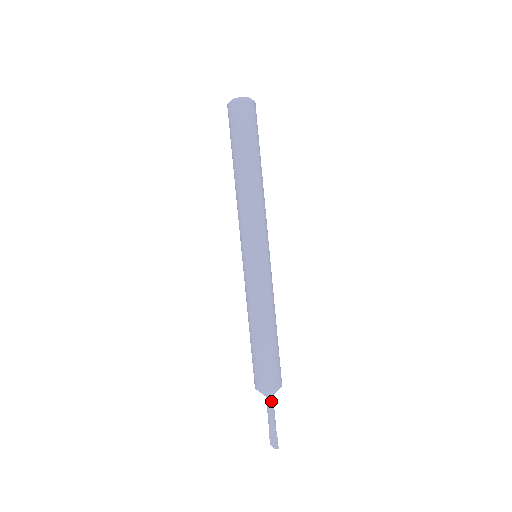
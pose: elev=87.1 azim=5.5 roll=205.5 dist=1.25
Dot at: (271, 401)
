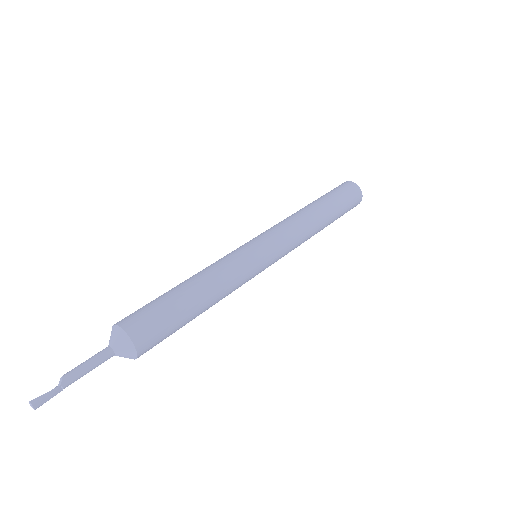
Dot at: (104, 350)
